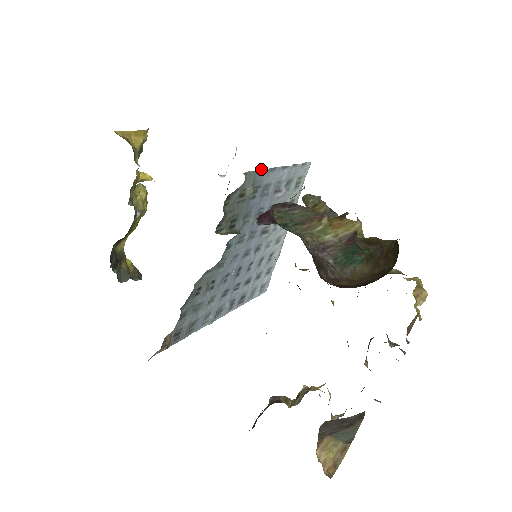
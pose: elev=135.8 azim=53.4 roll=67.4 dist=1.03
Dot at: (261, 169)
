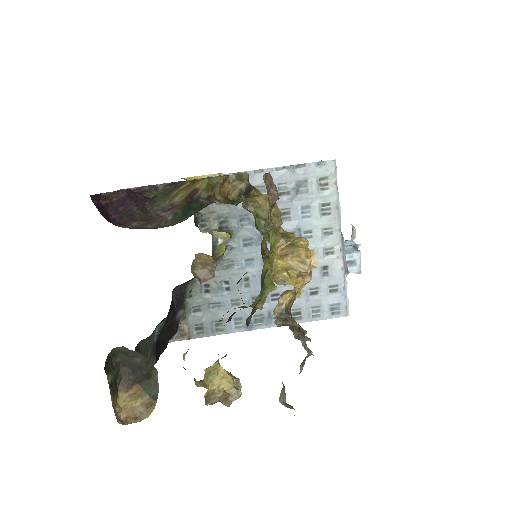
Dot at: (238, 172)
